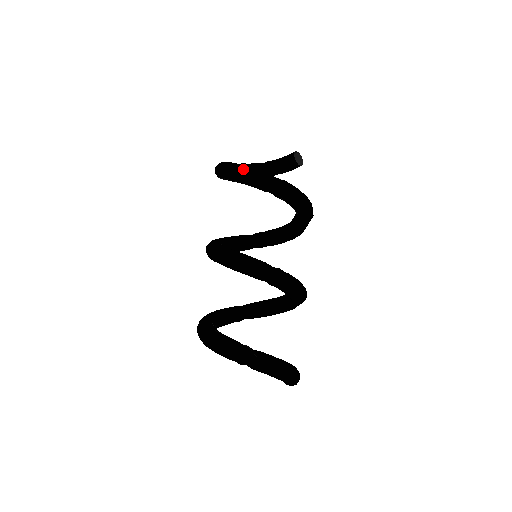
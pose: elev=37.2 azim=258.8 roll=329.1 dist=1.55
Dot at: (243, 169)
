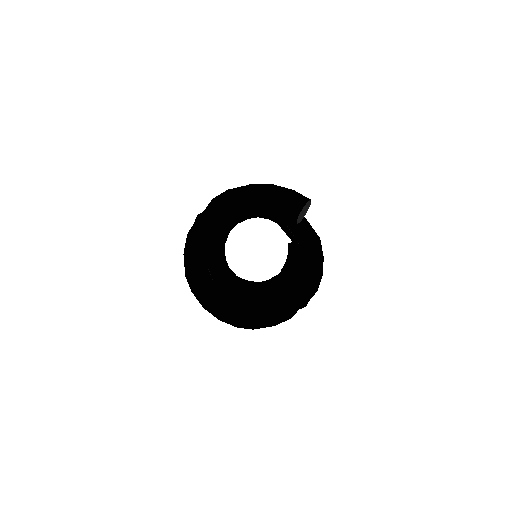
Dot at: occluded
